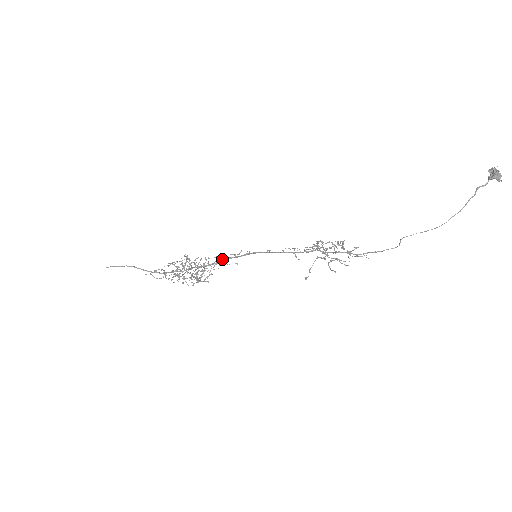
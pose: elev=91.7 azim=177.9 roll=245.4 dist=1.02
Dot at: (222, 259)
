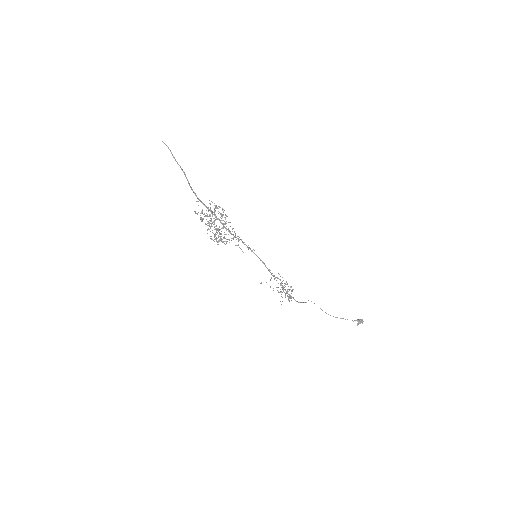
Dot at: occluded
